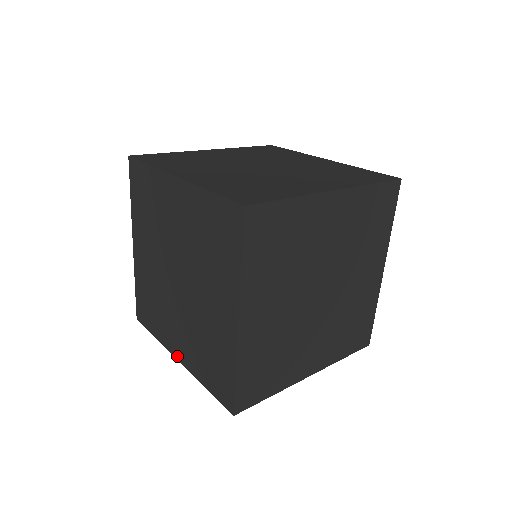
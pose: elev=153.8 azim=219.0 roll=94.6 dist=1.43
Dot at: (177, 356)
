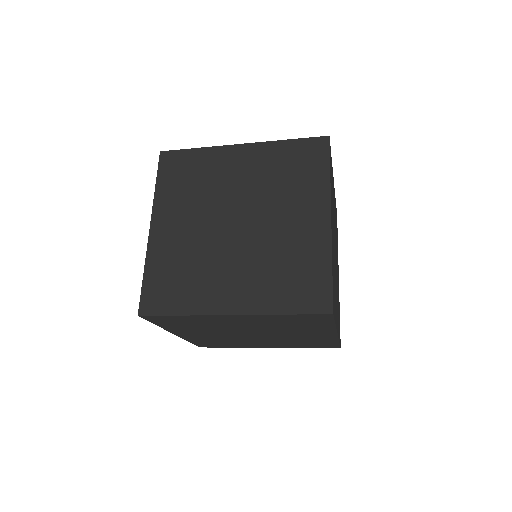
Dot at: (230, 310)
